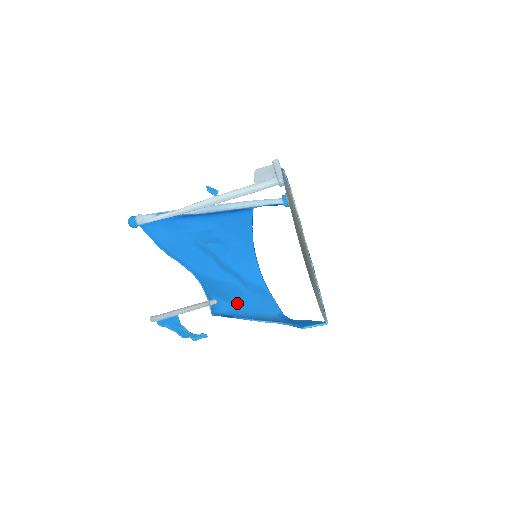
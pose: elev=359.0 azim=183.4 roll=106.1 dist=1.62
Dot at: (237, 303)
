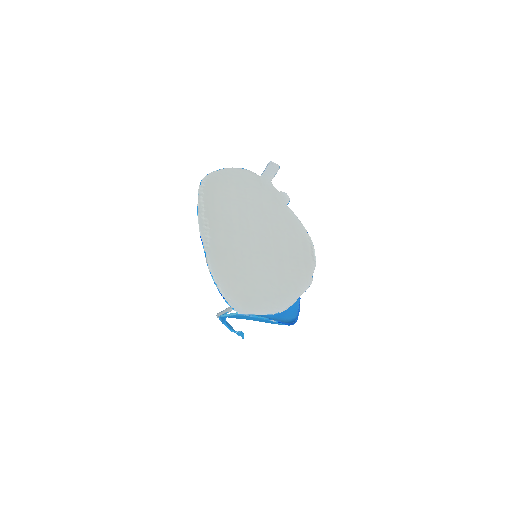
Dot at: occluded
